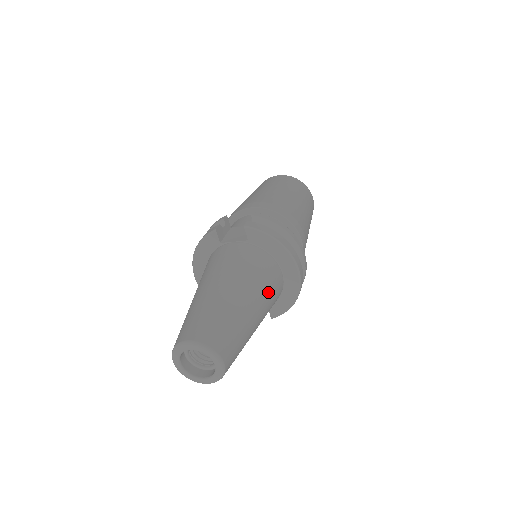
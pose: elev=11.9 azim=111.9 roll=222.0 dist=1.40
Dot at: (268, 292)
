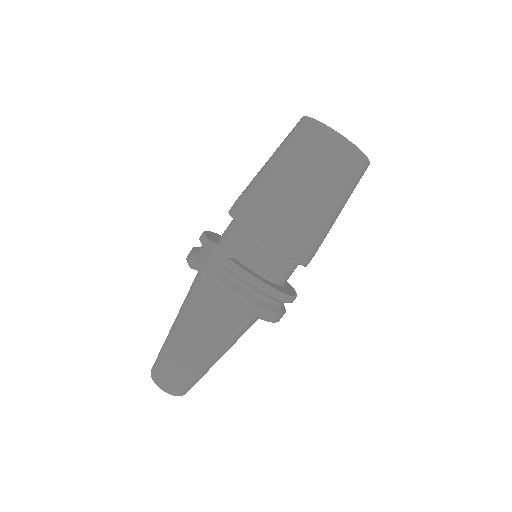
Dot at: (233, 335)
